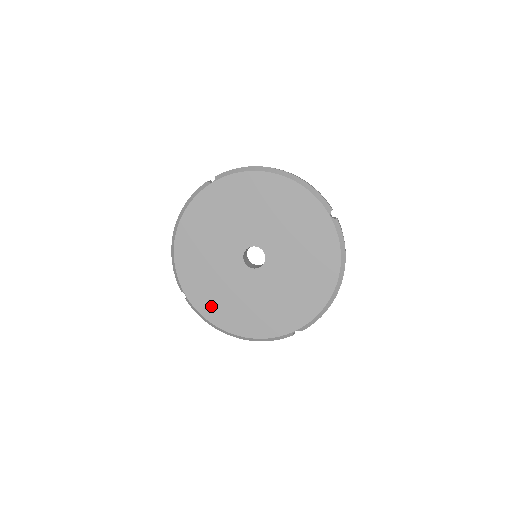
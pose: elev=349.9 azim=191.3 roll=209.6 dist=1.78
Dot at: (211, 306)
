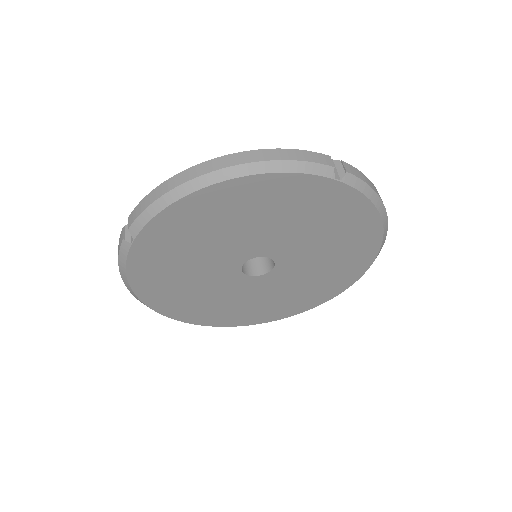
Dot at: (241, 318)
